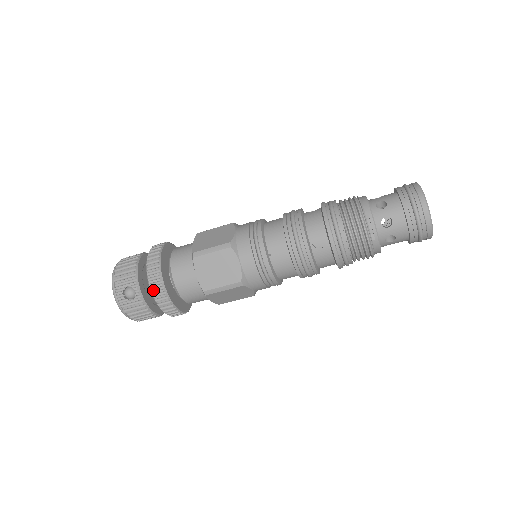
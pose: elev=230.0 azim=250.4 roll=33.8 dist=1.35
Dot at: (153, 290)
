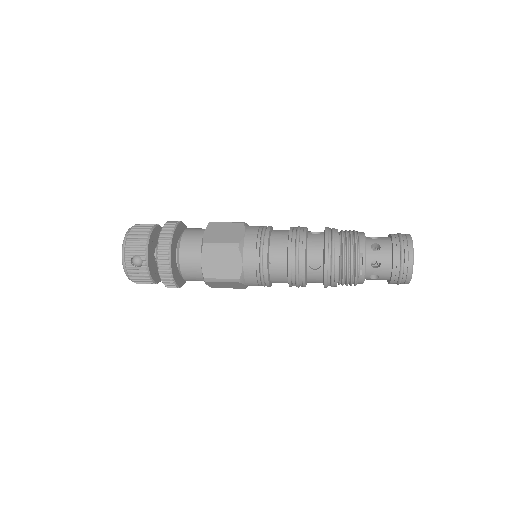
Dot at: (160, 265)
